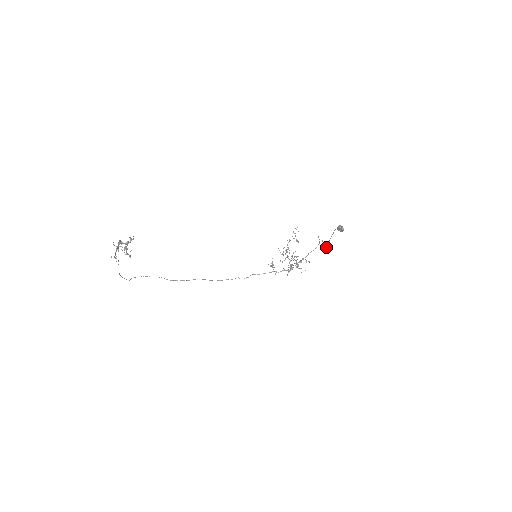
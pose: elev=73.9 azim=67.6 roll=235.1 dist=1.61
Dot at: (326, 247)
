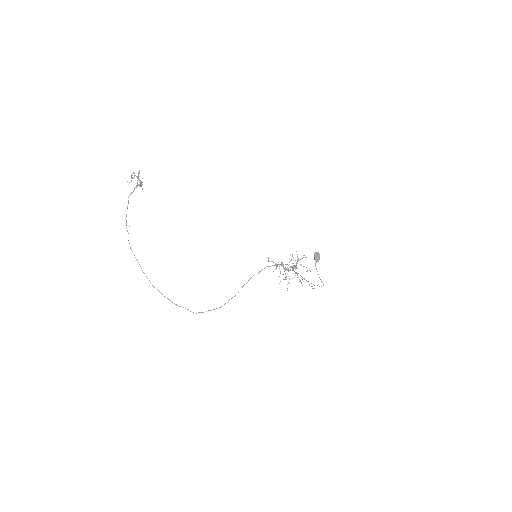
Dot at: occluded
